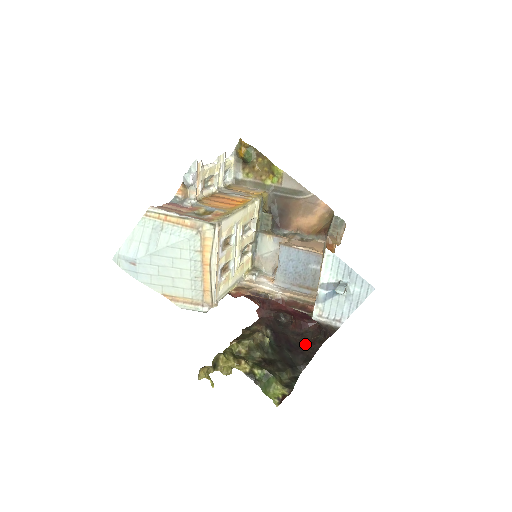
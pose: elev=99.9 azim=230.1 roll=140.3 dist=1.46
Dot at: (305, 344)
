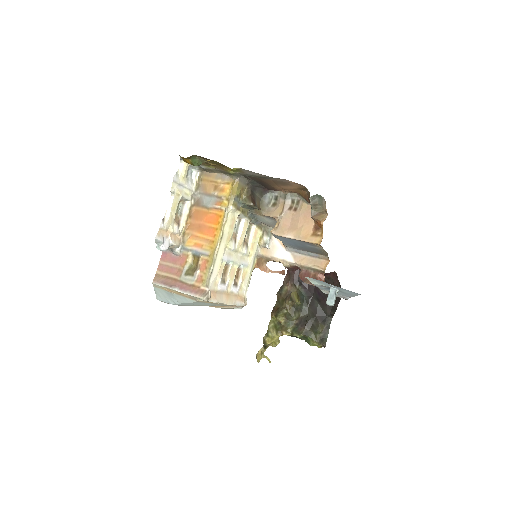
Dot at: occluded
